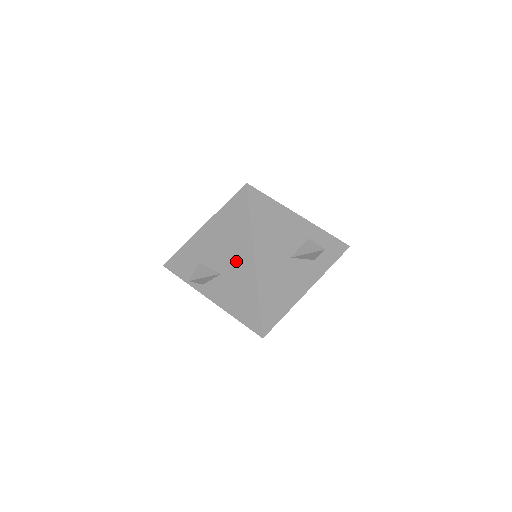
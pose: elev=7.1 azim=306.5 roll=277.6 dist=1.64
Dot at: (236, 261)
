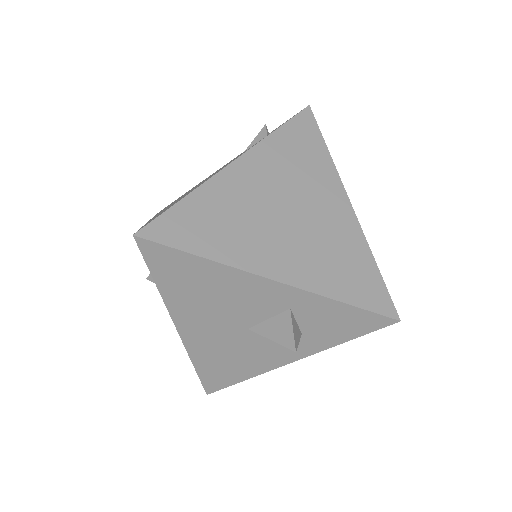
Dot at: occluded
